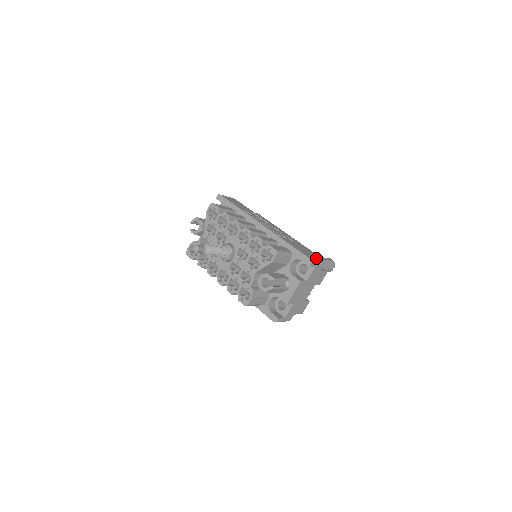
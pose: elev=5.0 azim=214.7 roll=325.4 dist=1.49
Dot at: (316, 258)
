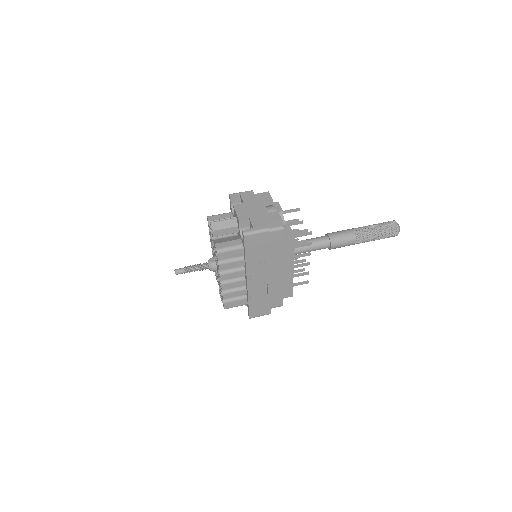
Dot at: (263, 314)
